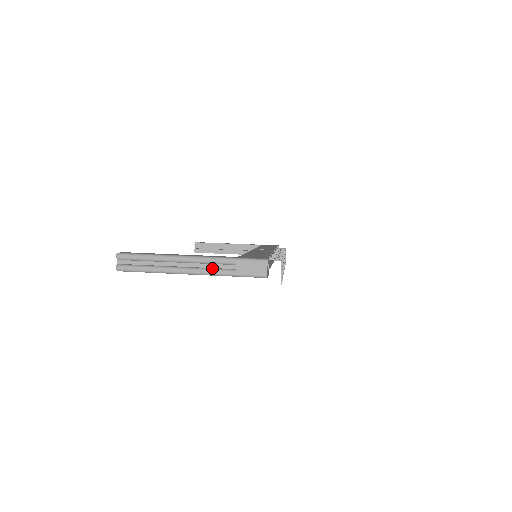
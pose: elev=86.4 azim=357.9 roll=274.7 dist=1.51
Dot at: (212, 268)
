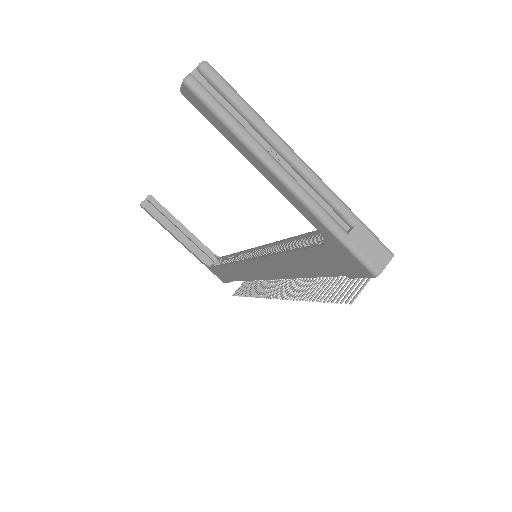
Dot at: (319, 202)
